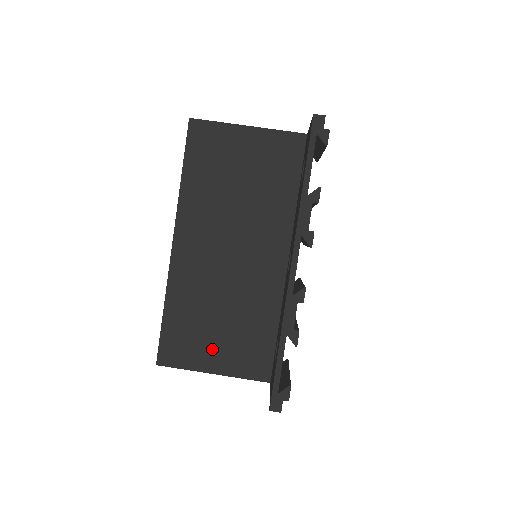
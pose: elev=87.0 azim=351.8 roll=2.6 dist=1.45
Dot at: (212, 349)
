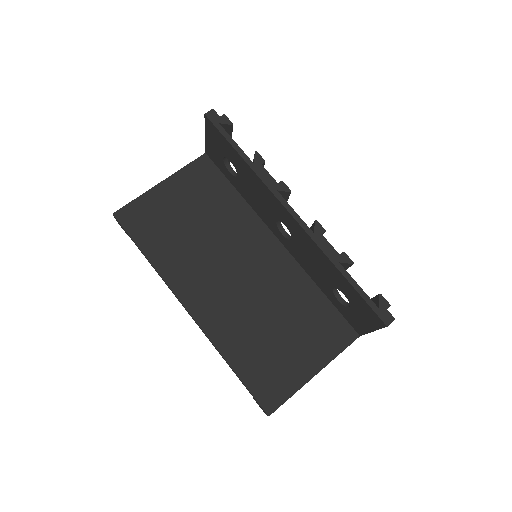
Dot at: (296, 357)
